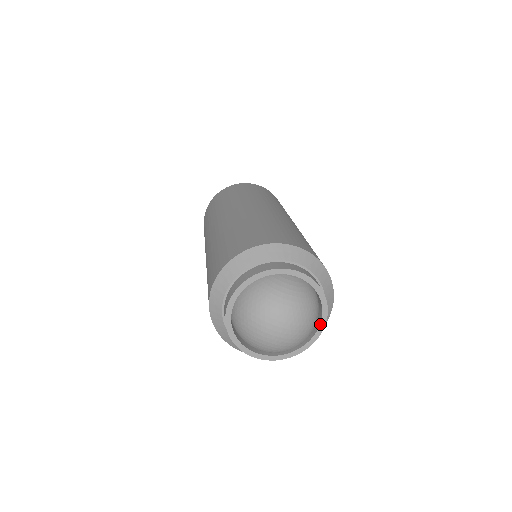
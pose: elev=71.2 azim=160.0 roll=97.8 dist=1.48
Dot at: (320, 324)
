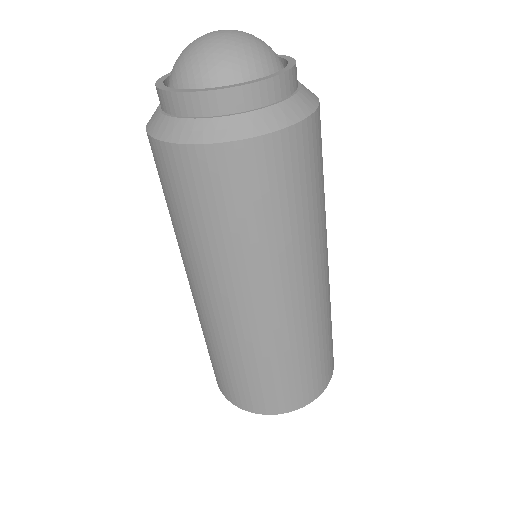
Dot at: (238, 84)
